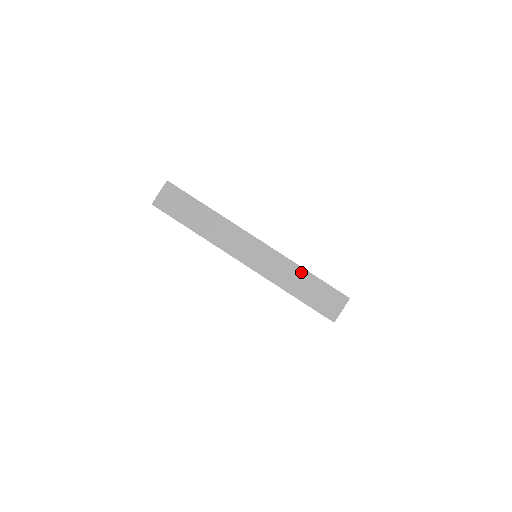
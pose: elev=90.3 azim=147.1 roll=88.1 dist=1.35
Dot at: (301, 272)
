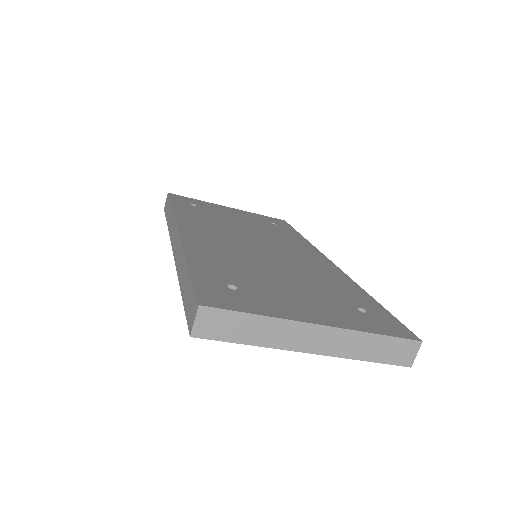
Dot at: (372, 338)
